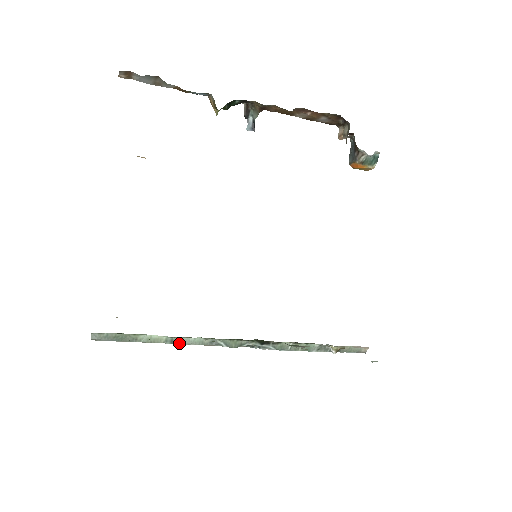
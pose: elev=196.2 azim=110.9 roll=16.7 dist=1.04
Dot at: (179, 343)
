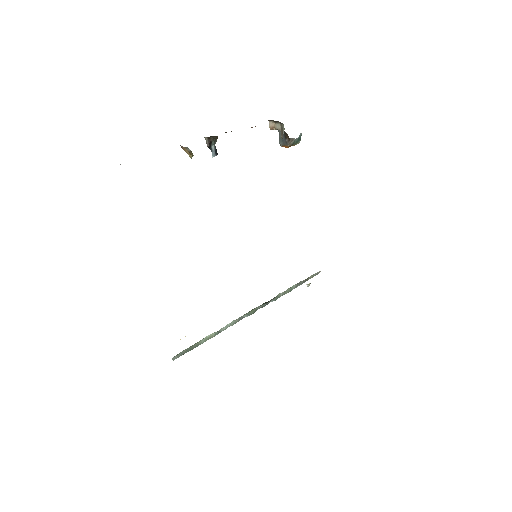
Dot at: occluded
